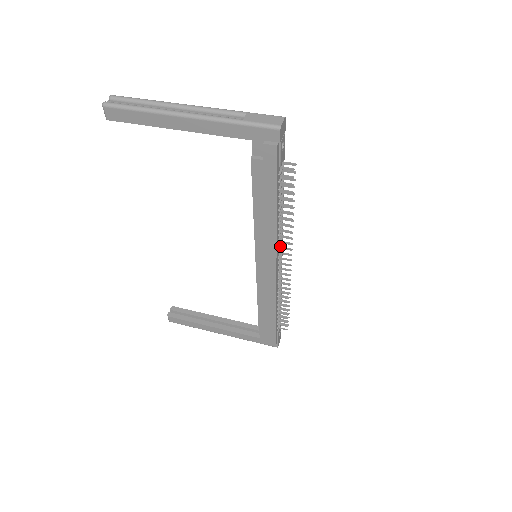
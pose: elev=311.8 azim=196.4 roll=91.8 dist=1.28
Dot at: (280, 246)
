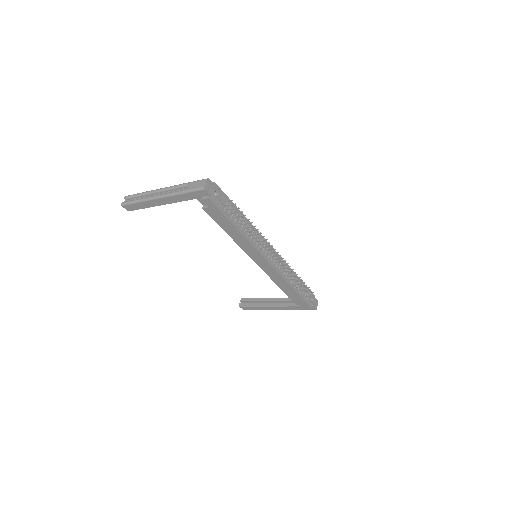
Dot at: (262, 247)
